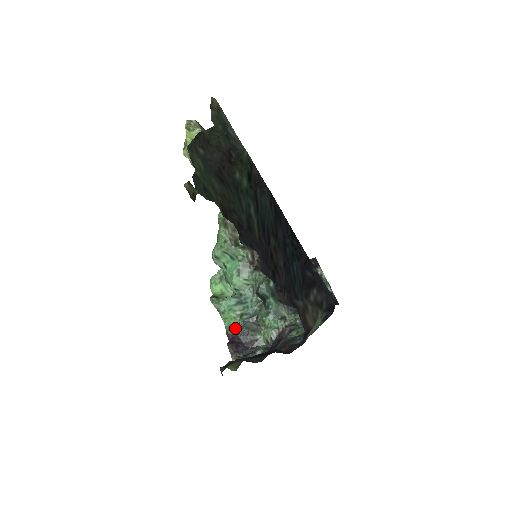
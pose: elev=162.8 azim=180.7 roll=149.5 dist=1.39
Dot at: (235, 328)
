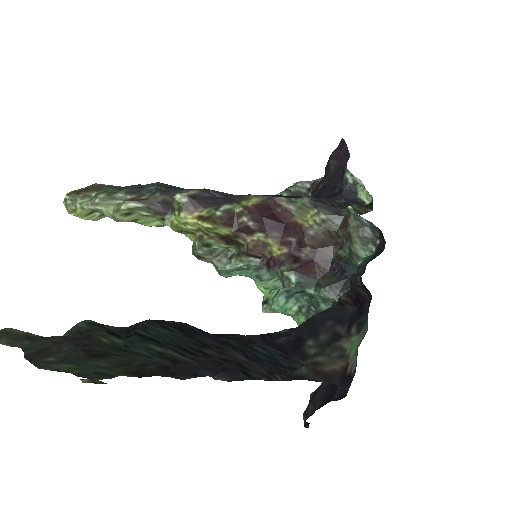
Dot at: occluded
